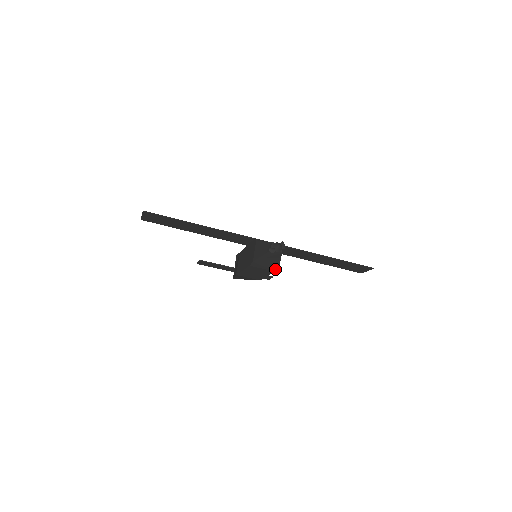
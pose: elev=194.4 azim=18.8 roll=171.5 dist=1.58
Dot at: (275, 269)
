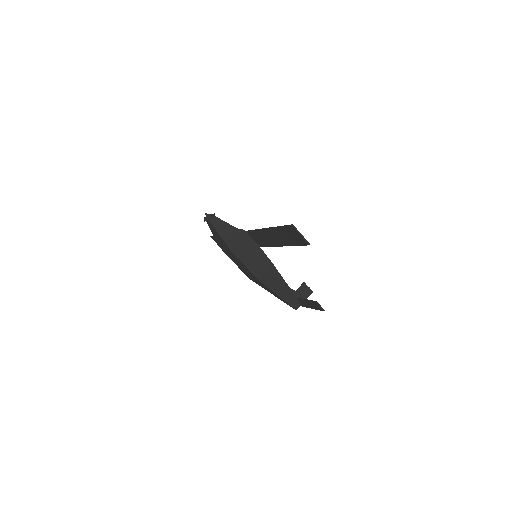
Dot at: (228, 246)
